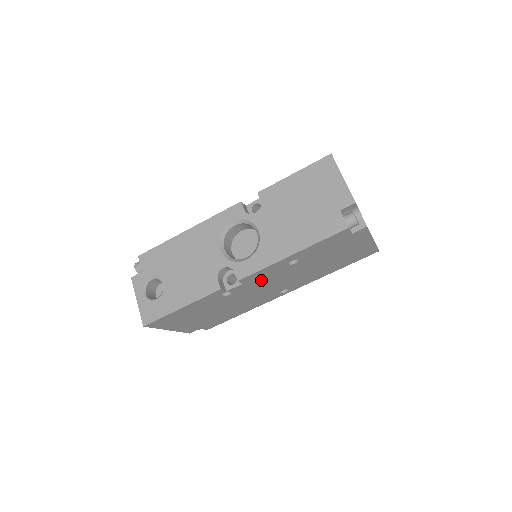
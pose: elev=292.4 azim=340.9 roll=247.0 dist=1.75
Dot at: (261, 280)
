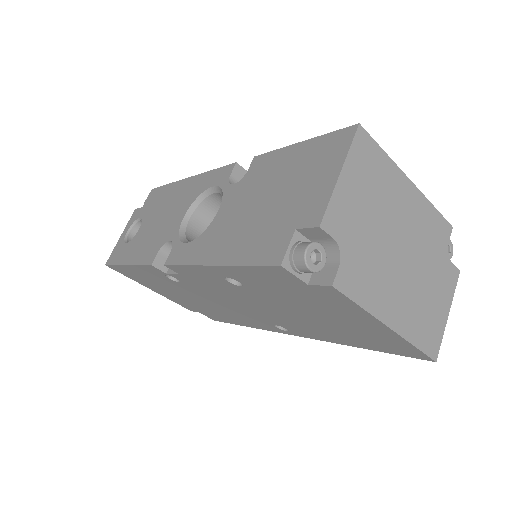
Dot at: (209, 285)
